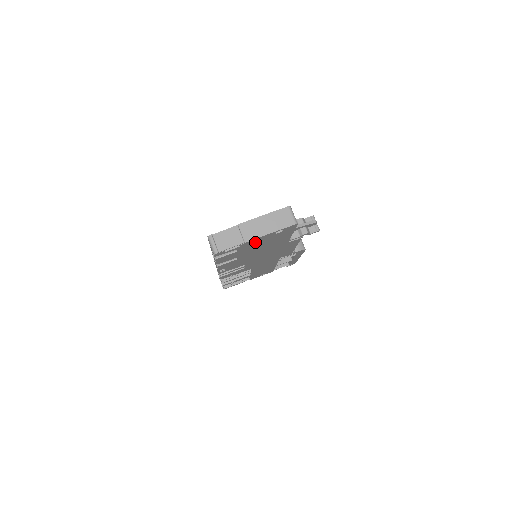
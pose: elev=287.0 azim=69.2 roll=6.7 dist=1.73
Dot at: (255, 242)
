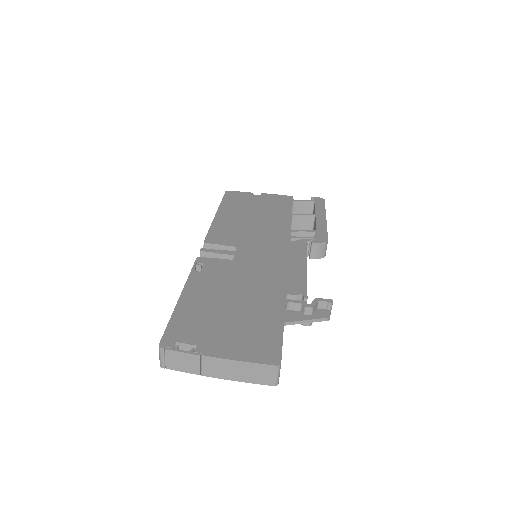
Dot at: occluded
